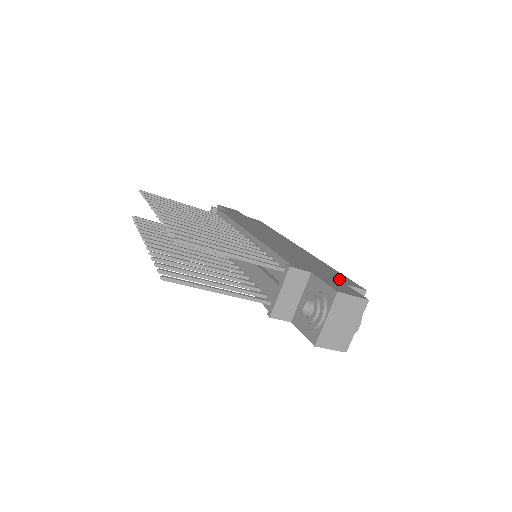
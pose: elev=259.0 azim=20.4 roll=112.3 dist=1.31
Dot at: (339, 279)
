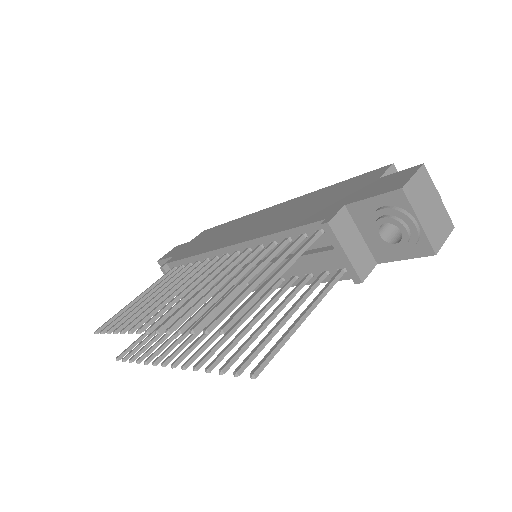
Dot at: (363, 183)
